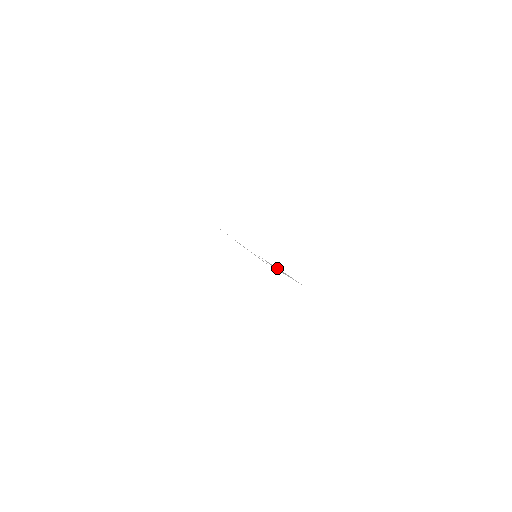
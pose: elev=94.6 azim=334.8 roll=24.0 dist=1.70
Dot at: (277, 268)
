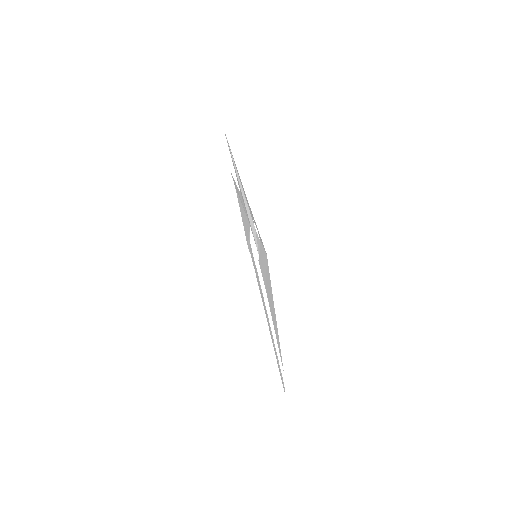
Dot at: (262, 257)
